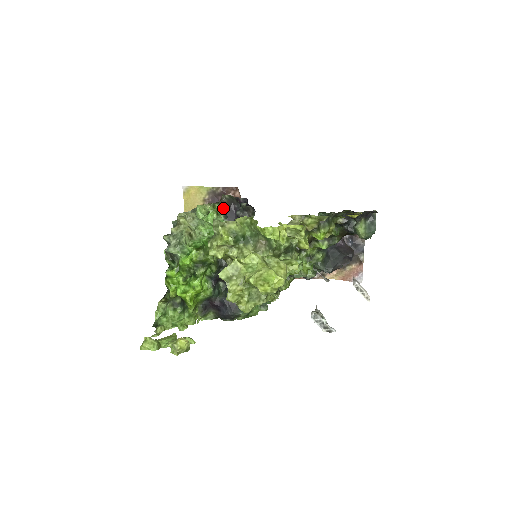
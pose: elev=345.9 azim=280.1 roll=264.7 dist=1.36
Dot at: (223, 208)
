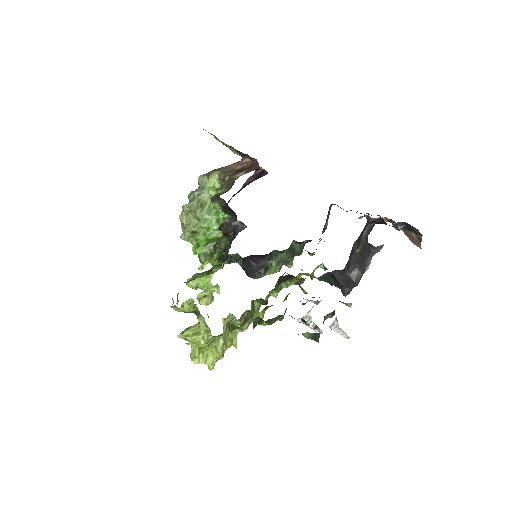
Dot at: (221, 206)
